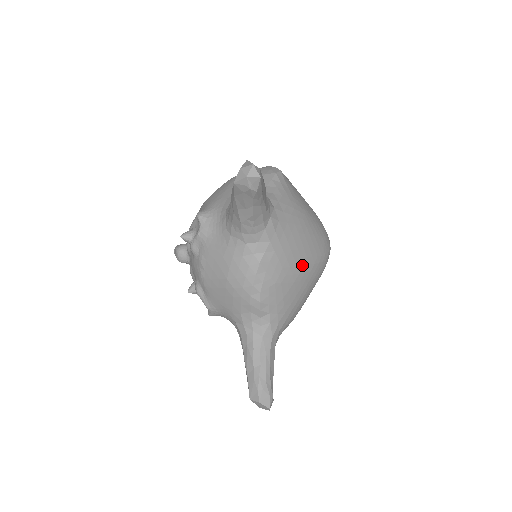
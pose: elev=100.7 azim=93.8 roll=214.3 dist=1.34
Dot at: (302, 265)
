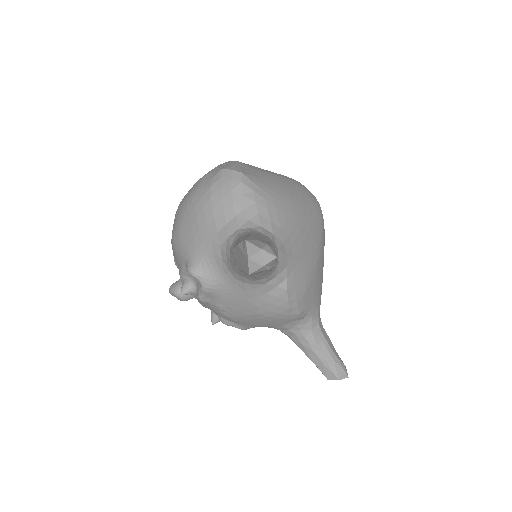
Dot at: (315, 253)
